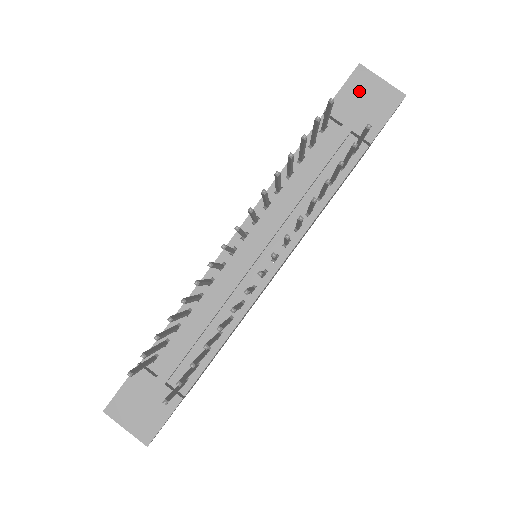
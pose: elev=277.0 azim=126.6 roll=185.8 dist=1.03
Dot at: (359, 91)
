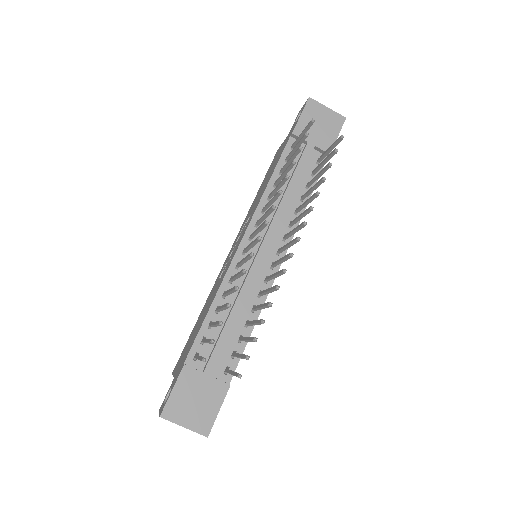
Dot at: (313, 117)
